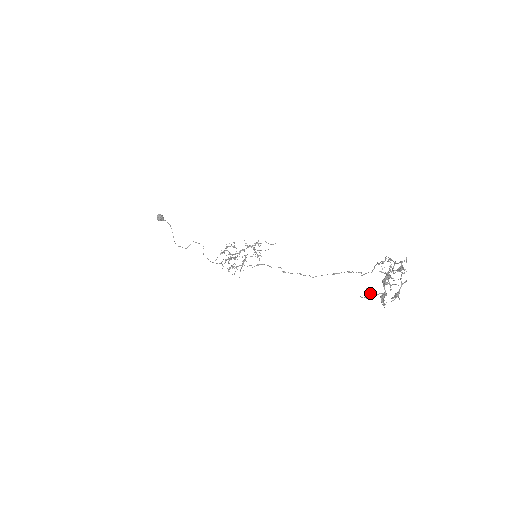
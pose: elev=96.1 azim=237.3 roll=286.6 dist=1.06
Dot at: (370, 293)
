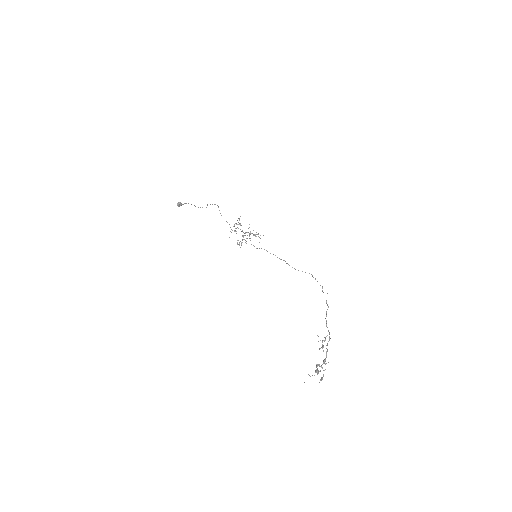
Dot at: (310, 376)
